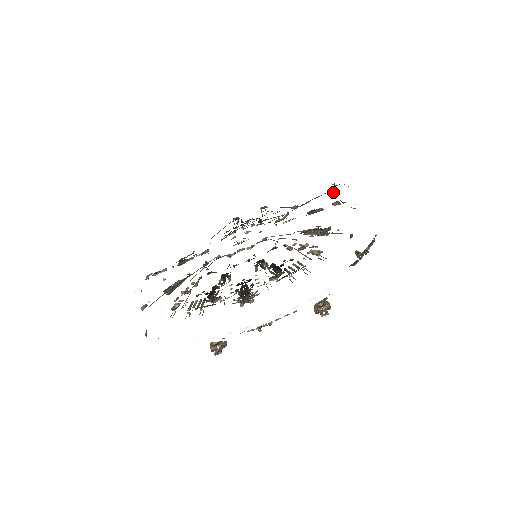
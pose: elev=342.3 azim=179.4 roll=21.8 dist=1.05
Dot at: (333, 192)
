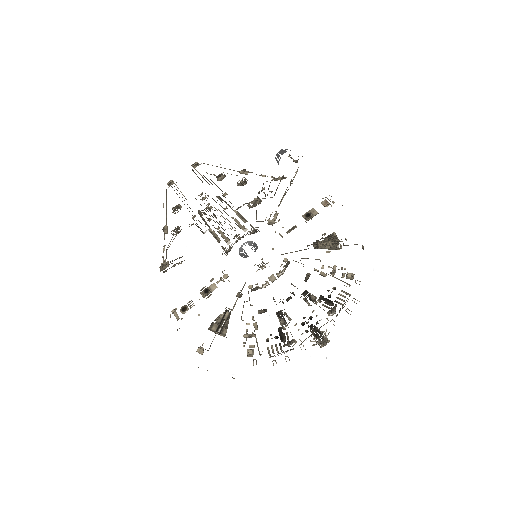
Dot at: (301, 175)
